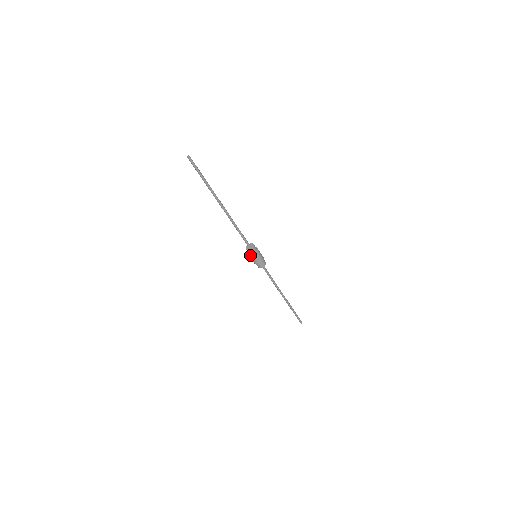
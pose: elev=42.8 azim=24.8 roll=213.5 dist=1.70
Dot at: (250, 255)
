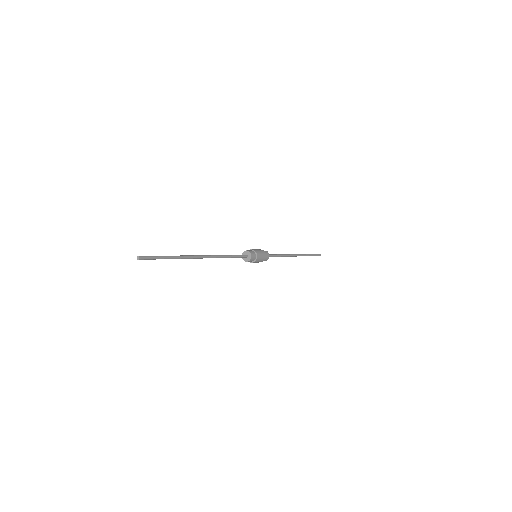
Dot at: occluded
